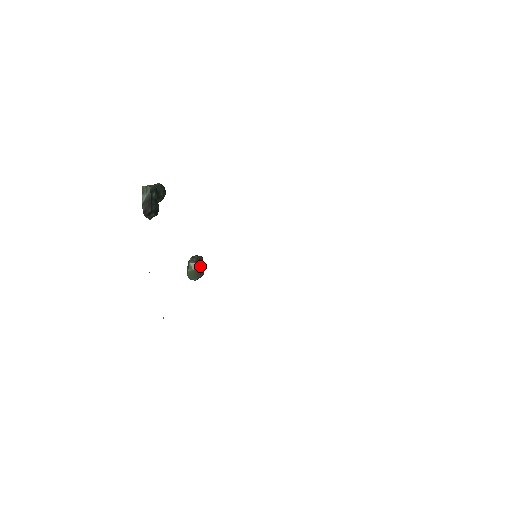
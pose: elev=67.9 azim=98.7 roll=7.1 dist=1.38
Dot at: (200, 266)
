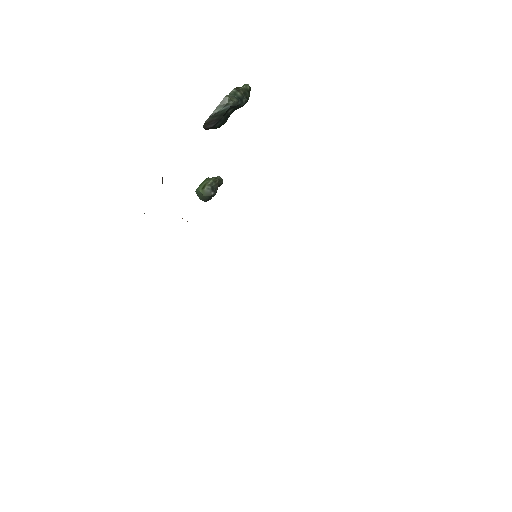
Dot at: (212, 196)
